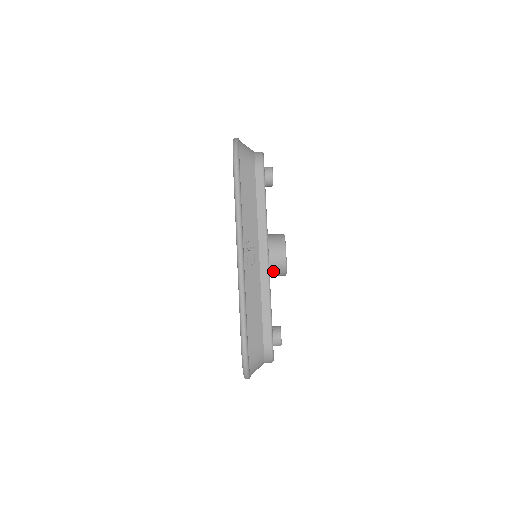
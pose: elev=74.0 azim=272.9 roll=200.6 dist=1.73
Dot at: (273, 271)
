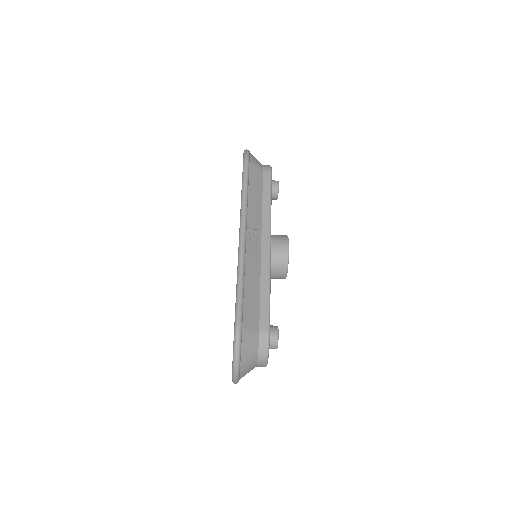
Dot at: (274, 266)
